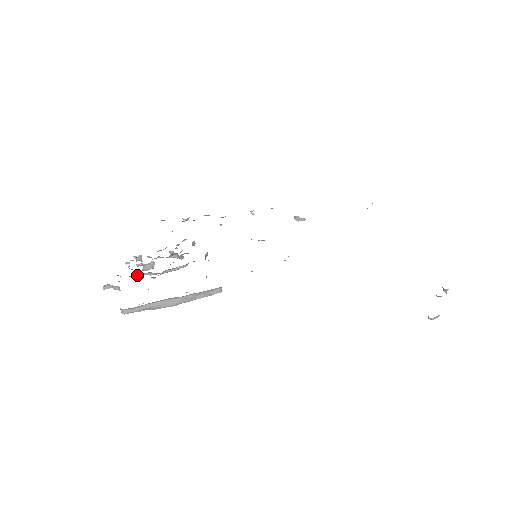
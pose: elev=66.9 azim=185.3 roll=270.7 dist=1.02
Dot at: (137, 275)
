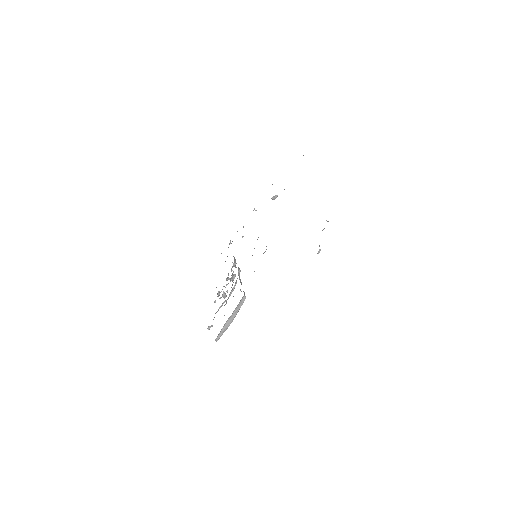
Dot at: occluded
